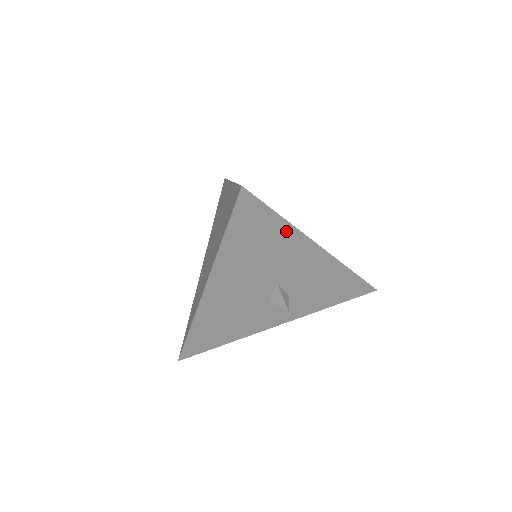
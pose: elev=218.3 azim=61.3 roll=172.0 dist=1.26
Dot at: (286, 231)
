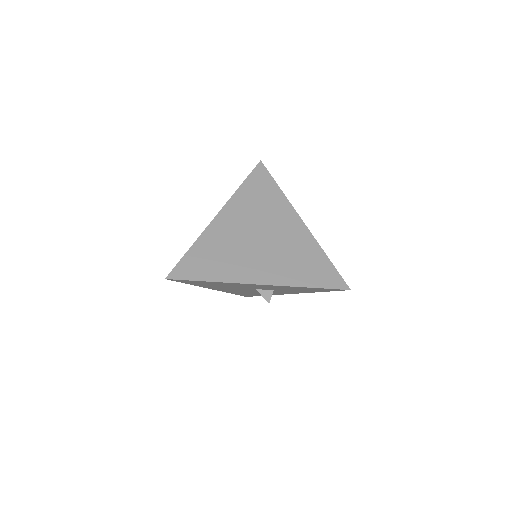
Dot at: (221, 283)
